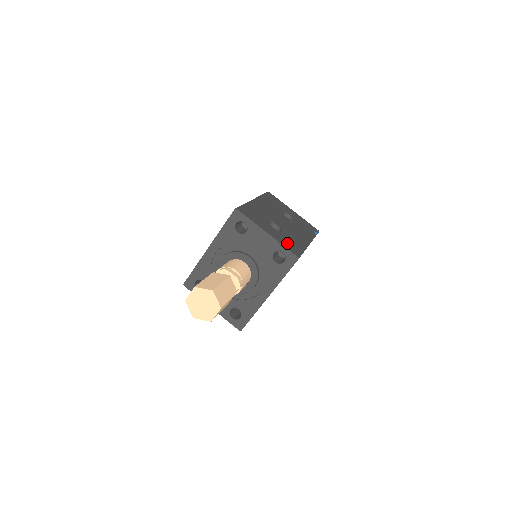
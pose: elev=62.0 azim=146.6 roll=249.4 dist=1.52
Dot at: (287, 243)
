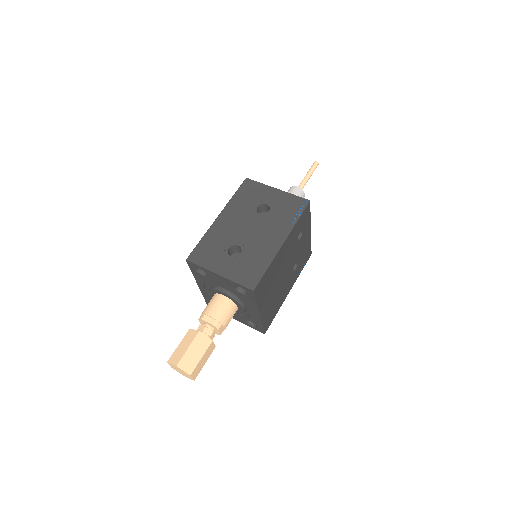
Dot at: (243, 273)
